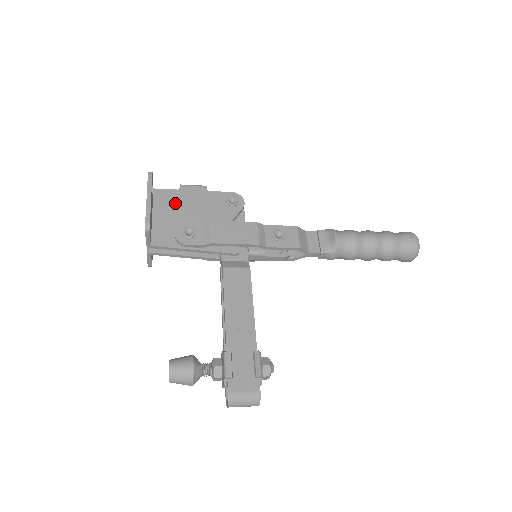
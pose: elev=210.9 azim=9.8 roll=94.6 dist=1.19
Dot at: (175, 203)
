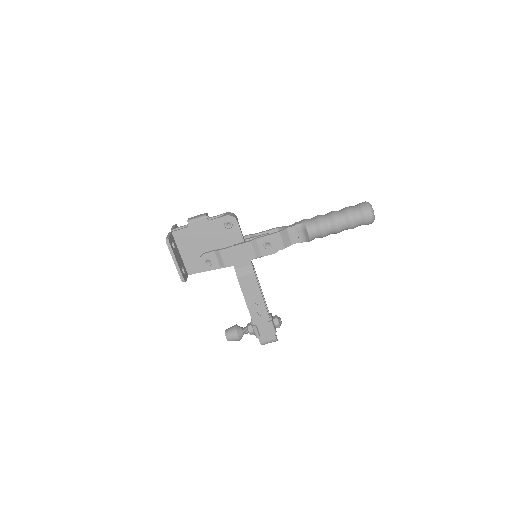
Dot at: (190, 239)
